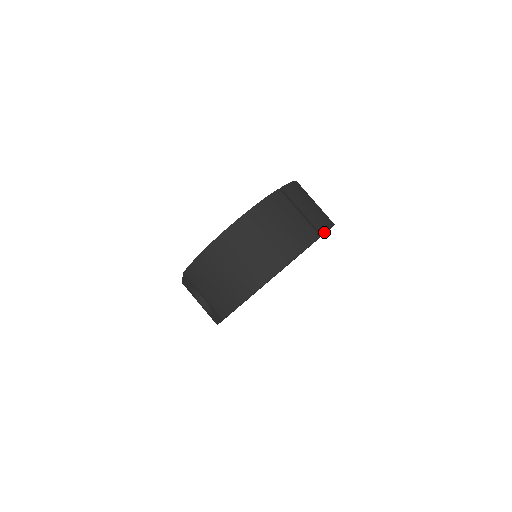
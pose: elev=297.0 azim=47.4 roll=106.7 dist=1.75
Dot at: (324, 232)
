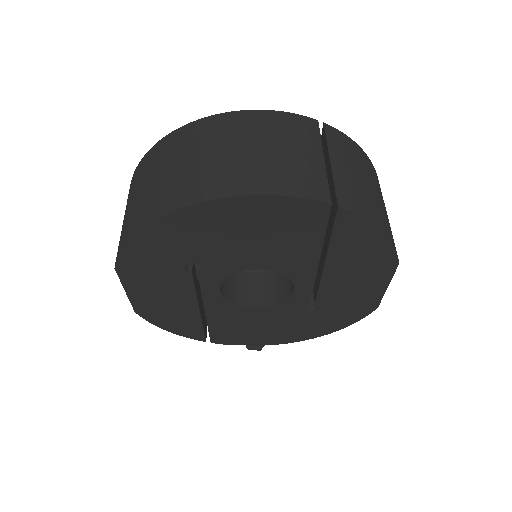
Dot at: (347, 208)
